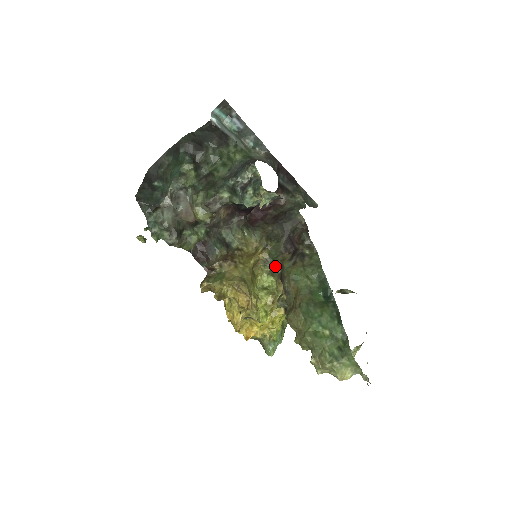
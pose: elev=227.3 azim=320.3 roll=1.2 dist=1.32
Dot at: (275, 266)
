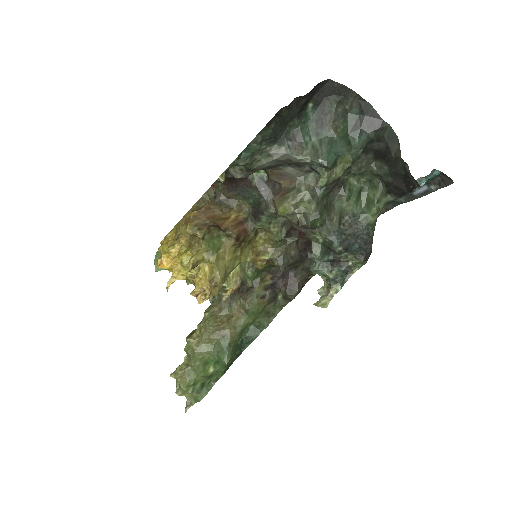
Dot at: (253, 277)
